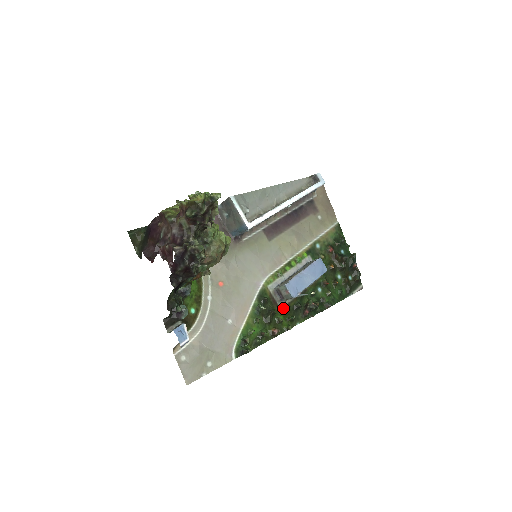
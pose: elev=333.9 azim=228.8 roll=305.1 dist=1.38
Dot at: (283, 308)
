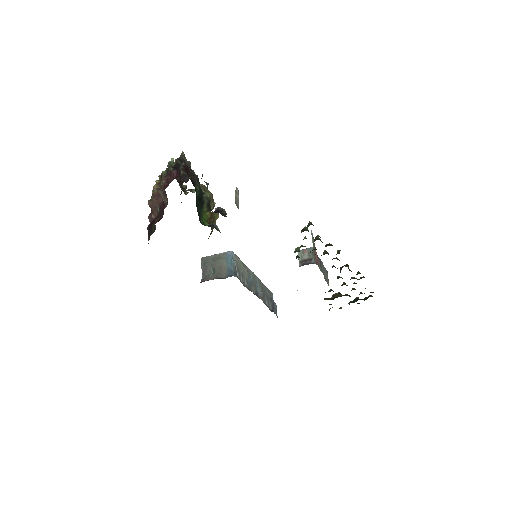
Dot at: occluded
